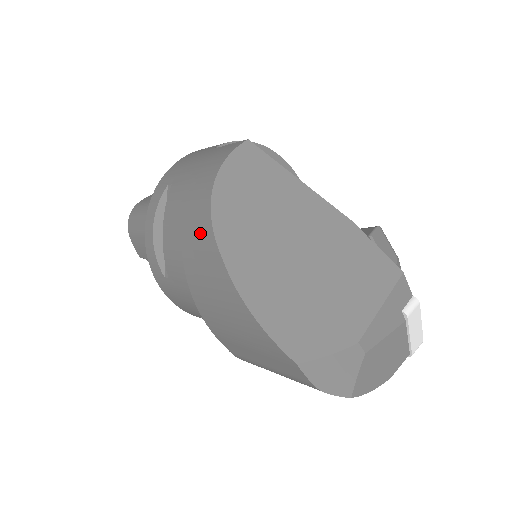
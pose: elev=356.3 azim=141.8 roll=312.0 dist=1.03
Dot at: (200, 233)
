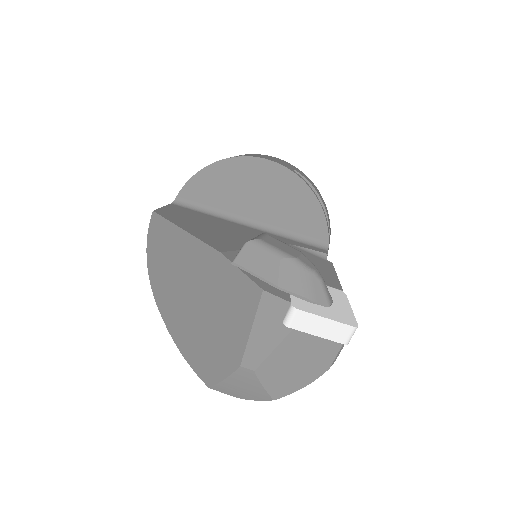
Dot at: occluded
